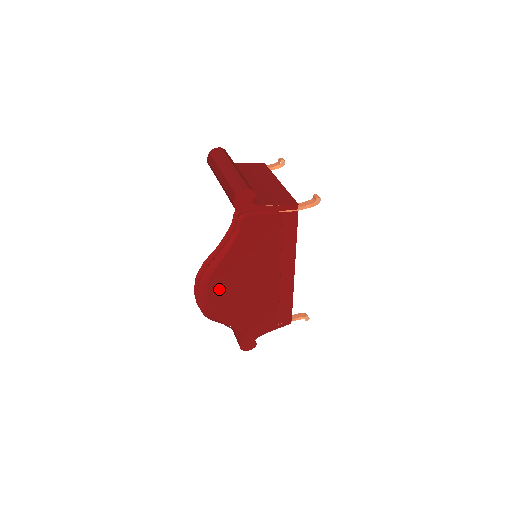
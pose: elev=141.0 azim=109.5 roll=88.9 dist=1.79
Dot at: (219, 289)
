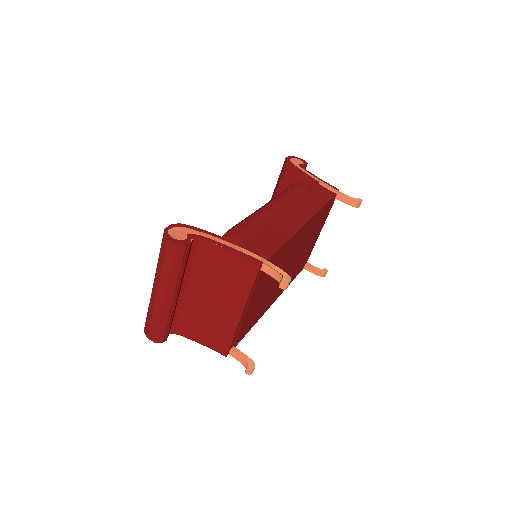
Dot at: occluded
